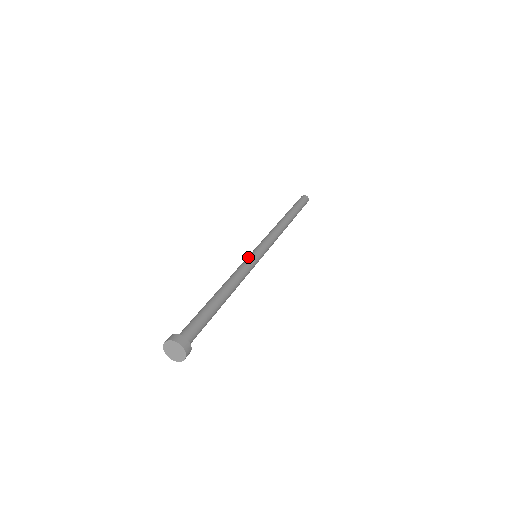
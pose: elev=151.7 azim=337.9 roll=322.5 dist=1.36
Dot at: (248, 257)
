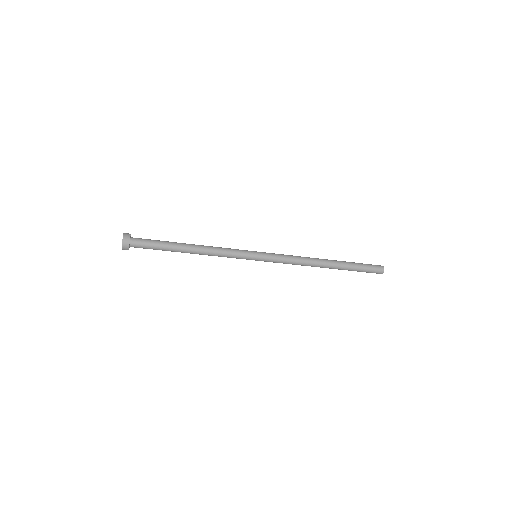
Dot at: occluded
